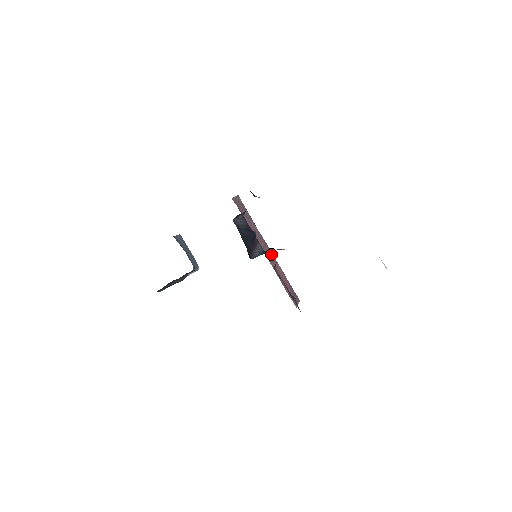
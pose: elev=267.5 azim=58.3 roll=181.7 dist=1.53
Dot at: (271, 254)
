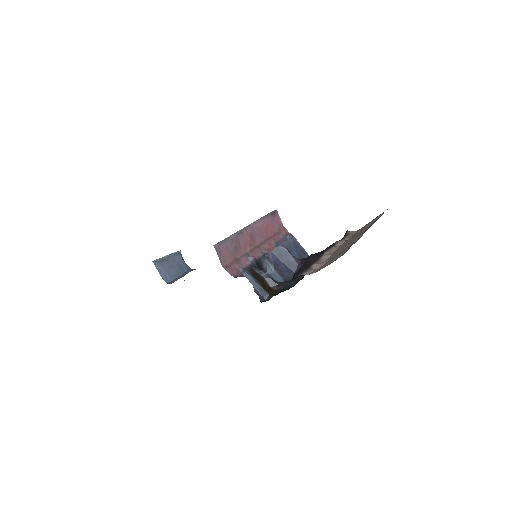
Dot at: (253, 228)
